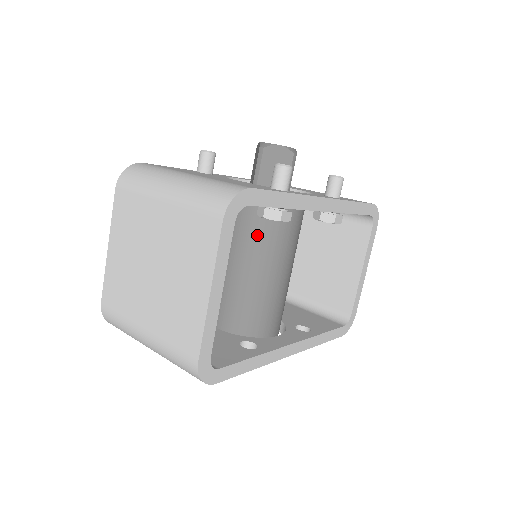
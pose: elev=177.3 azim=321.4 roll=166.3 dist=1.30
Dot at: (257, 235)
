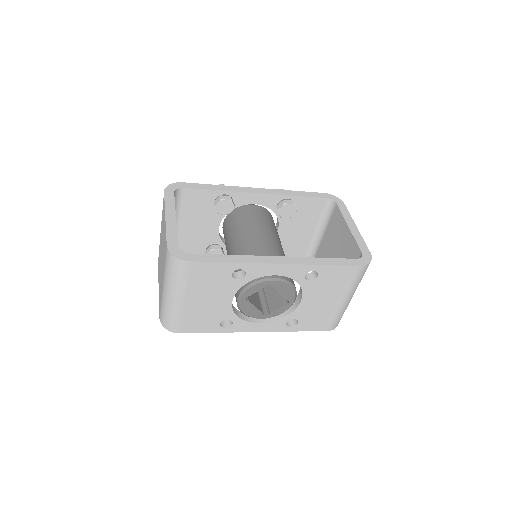
Dot at: (233, 231)
